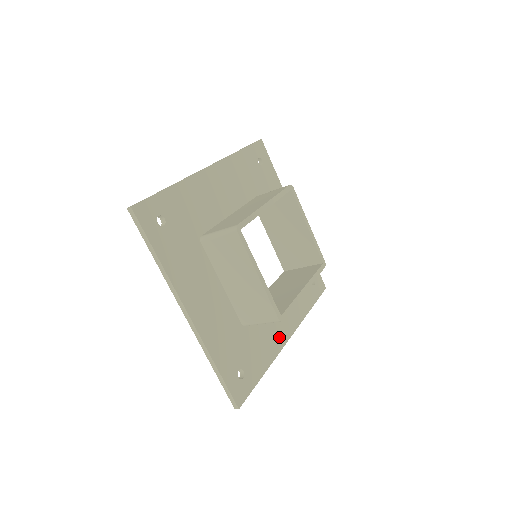
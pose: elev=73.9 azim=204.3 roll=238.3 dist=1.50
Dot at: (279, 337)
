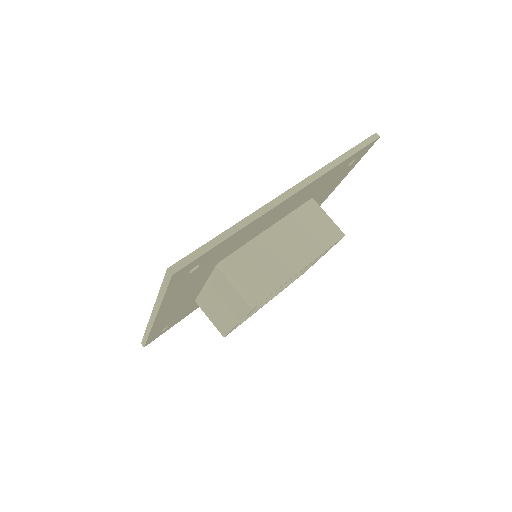
Dot at: occluded
